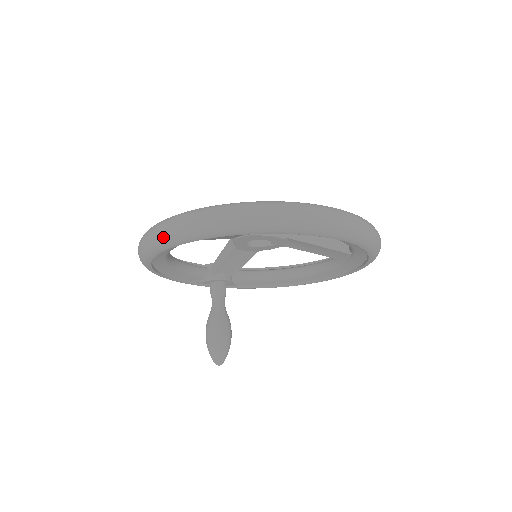
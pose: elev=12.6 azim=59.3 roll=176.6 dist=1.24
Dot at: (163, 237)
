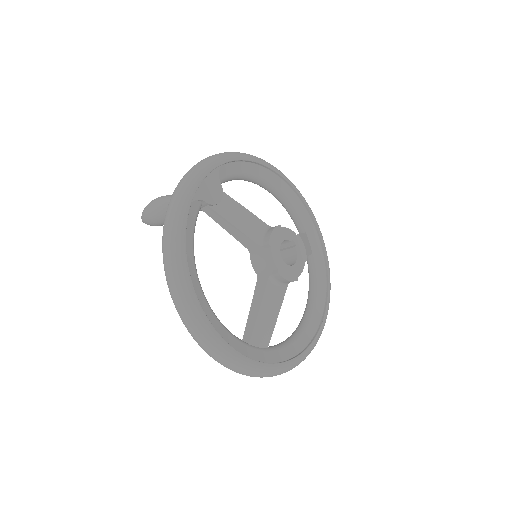
Dot at: occluded
